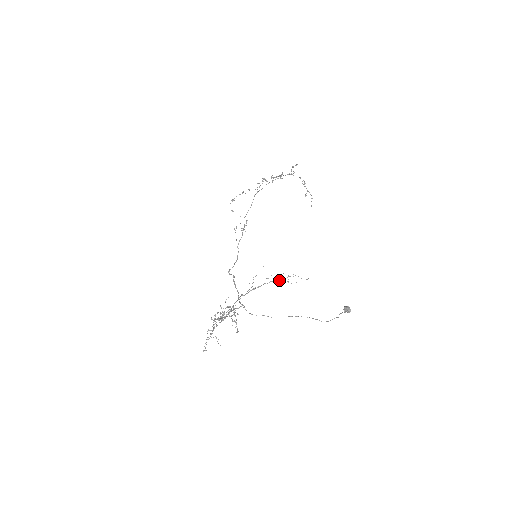
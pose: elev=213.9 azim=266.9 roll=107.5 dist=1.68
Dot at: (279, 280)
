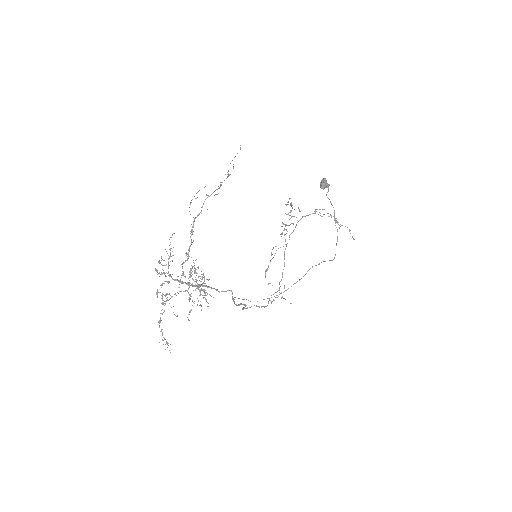
Dot at: occluded
